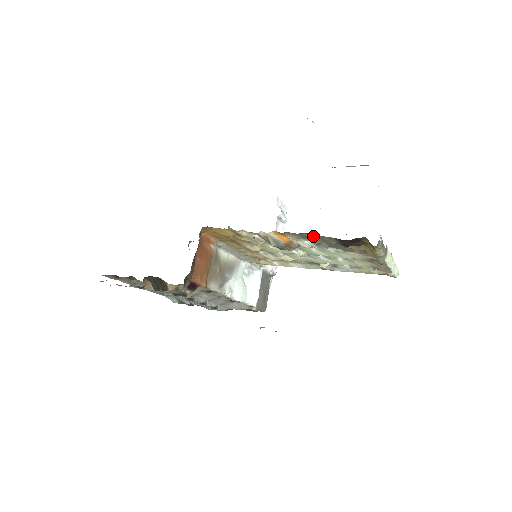
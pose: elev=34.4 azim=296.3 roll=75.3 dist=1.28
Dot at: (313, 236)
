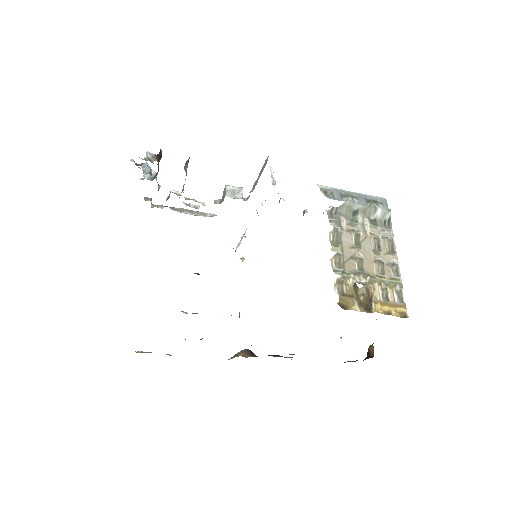
Dot at: occluded
